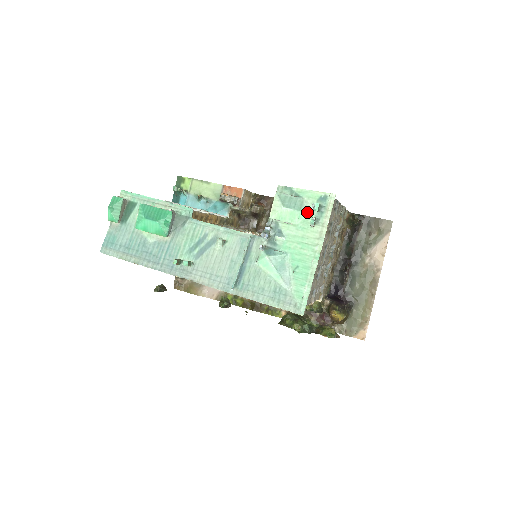
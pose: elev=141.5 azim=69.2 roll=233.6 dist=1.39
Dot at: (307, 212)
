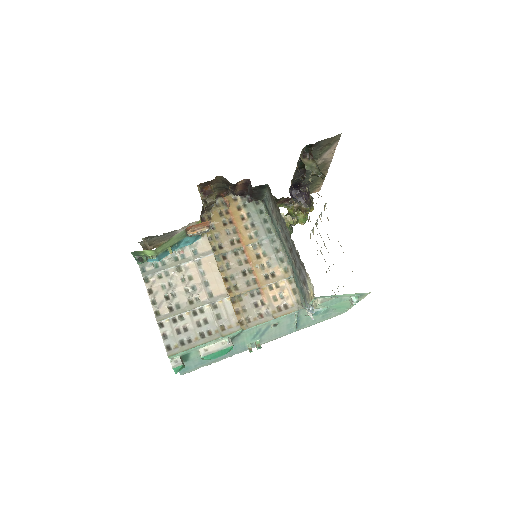
Dot at: occluded
